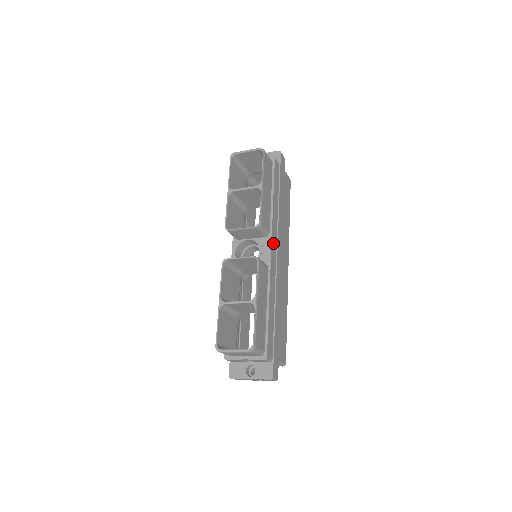
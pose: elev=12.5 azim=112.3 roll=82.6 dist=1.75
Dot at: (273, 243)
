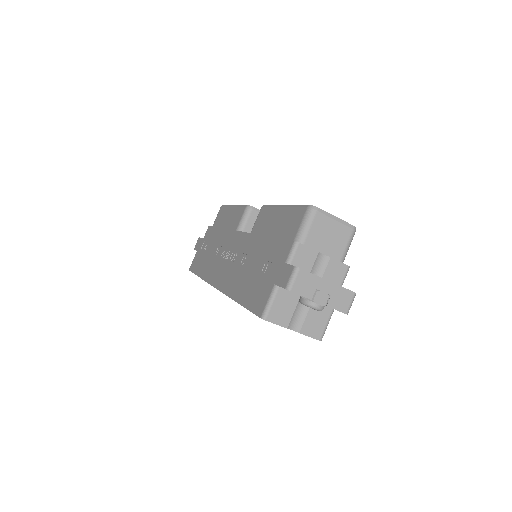
Dot at: occluded
